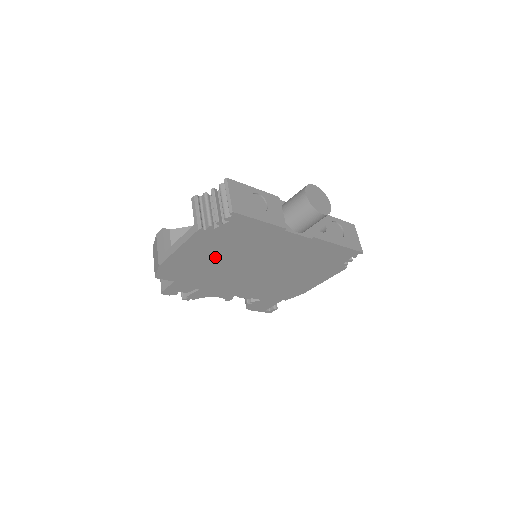
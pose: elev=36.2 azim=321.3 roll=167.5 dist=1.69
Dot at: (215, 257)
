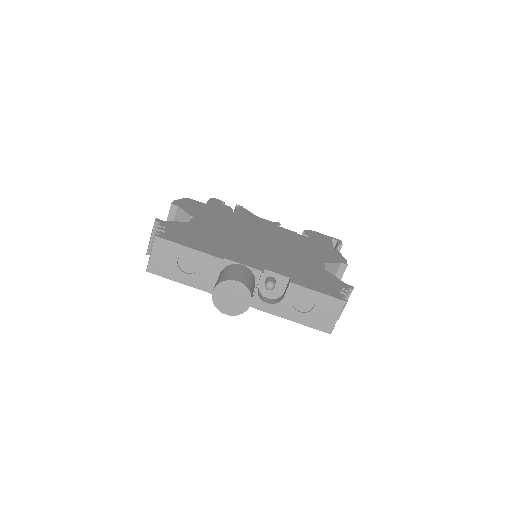
Dot at: occluded
